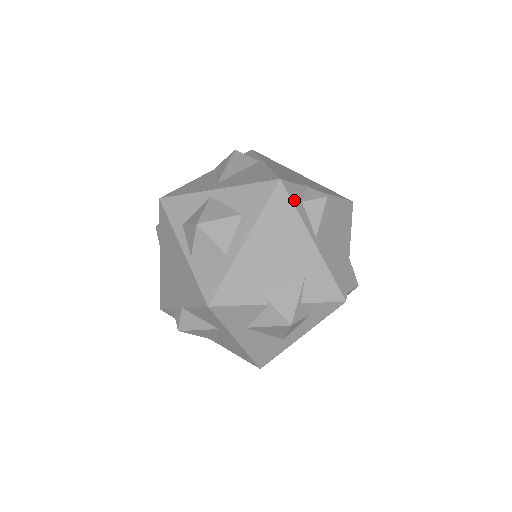
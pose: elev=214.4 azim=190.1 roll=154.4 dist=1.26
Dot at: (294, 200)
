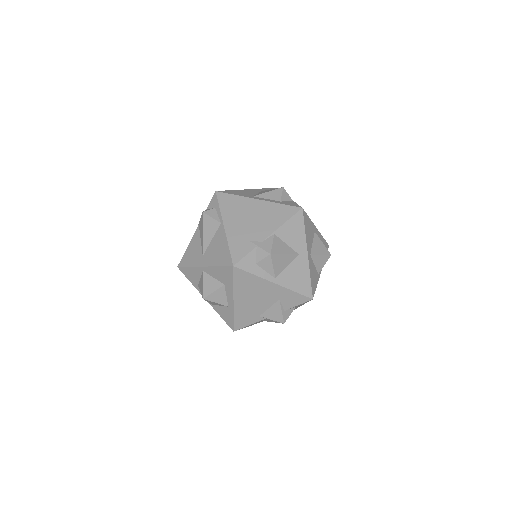
Dot at: (249, 270)
